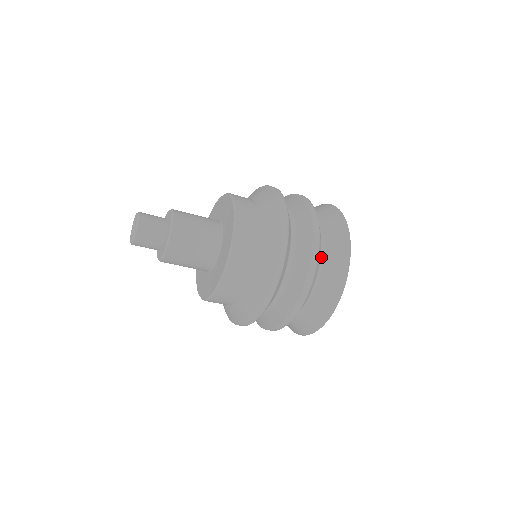
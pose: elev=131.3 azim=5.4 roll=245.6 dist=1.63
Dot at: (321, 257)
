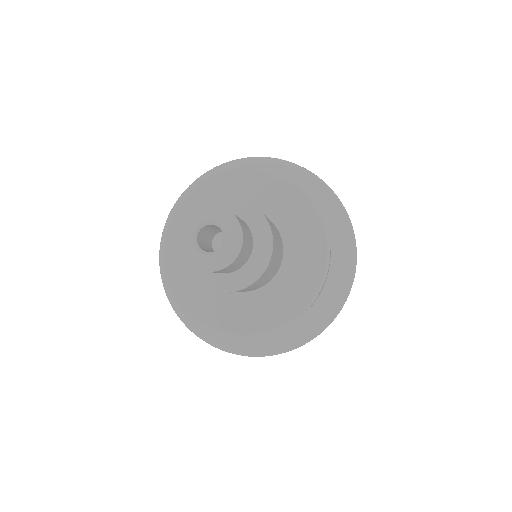
Dot at: occluded
